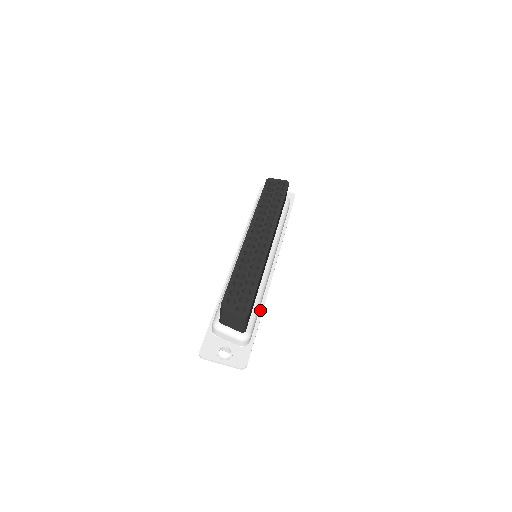
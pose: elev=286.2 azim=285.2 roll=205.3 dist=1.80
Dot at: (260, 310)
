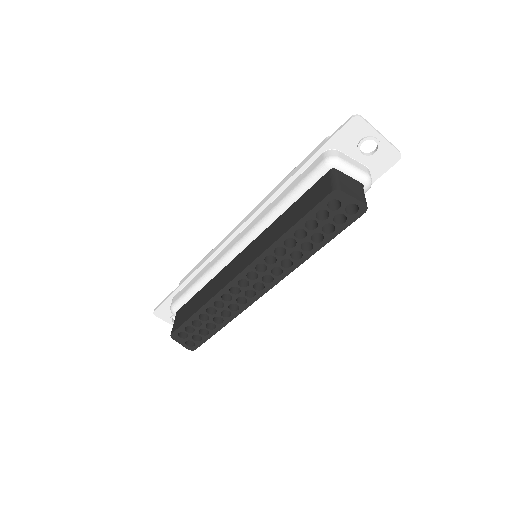
Dot at: occluded
